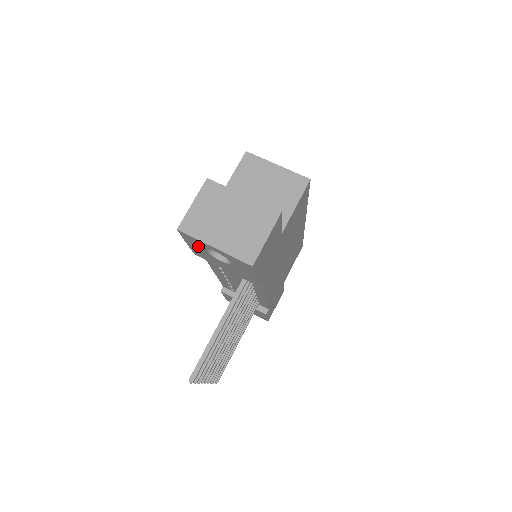
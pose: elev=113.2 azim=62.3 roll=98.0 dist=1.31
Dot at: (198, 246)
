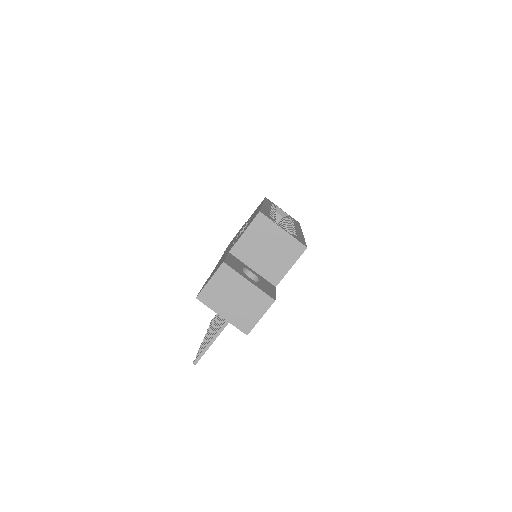
Dot at: occluded
